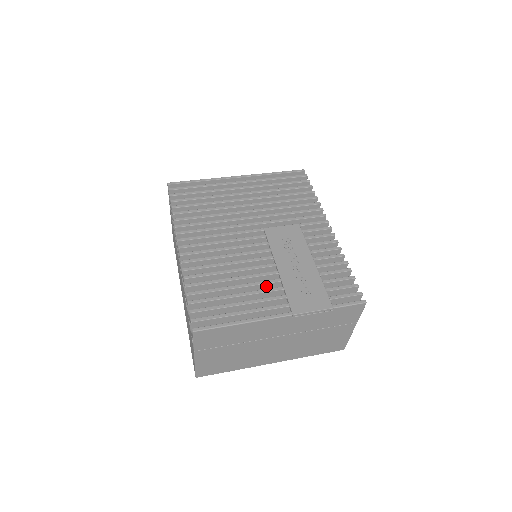
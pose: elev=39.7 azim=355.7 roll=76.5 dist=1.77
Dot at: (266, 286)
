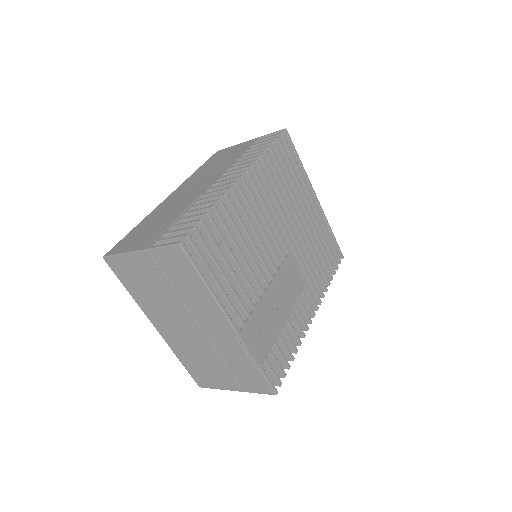
Dot at: (247, 289)
